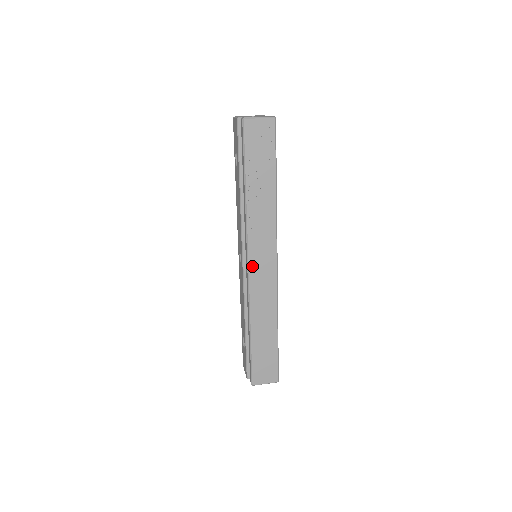
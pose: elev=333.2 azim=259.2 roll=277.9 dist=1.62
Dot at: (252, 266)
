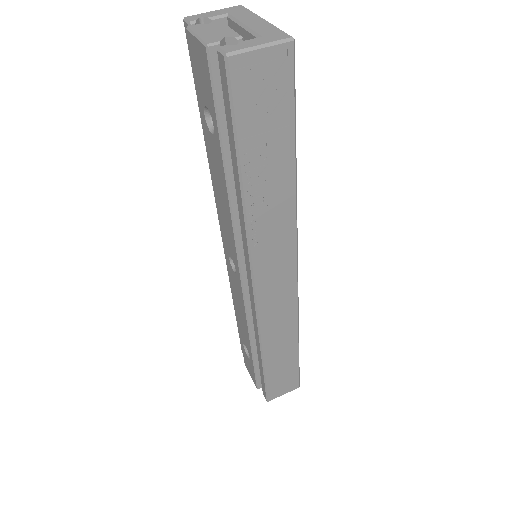
Dot at: (261, 290)
